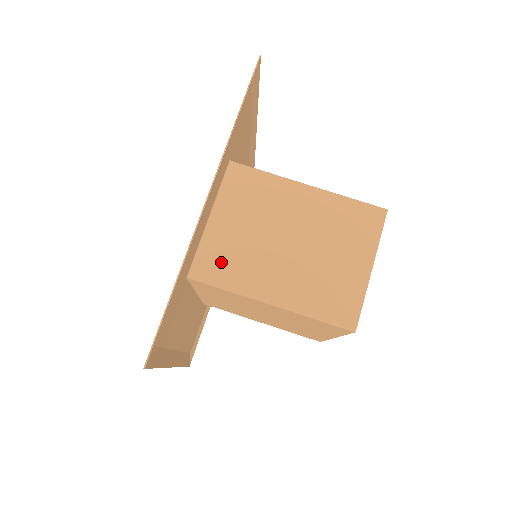
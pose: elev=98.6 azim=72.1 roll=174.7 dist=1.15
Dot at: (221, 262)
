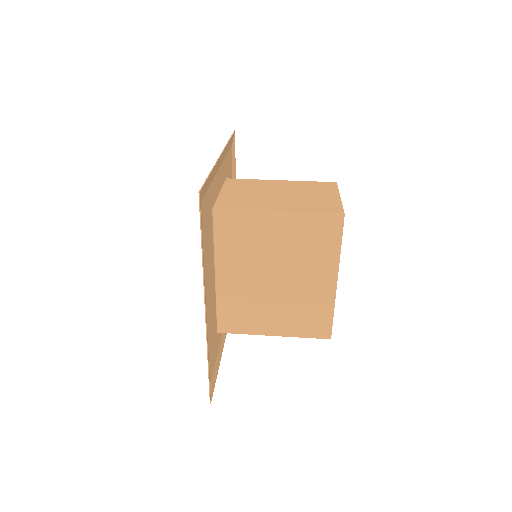
Dot at: (235, 203)
